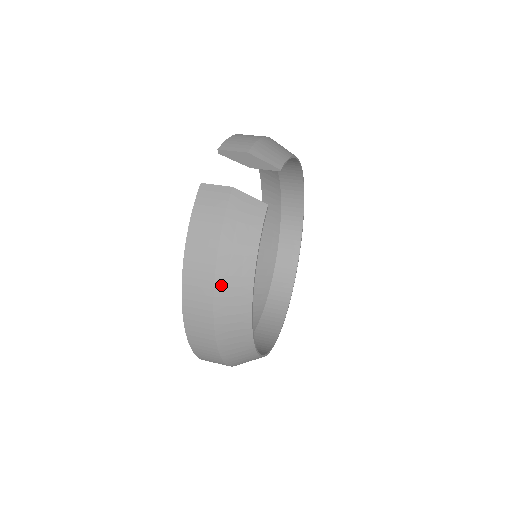
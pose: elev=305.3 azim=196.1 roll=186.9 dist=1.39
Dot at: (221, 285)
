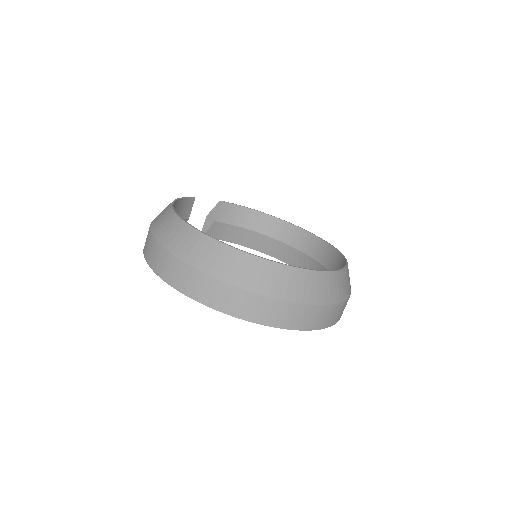
Dot at: occluded
